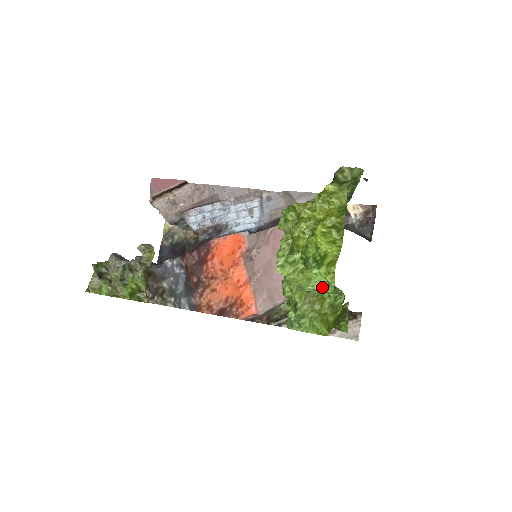
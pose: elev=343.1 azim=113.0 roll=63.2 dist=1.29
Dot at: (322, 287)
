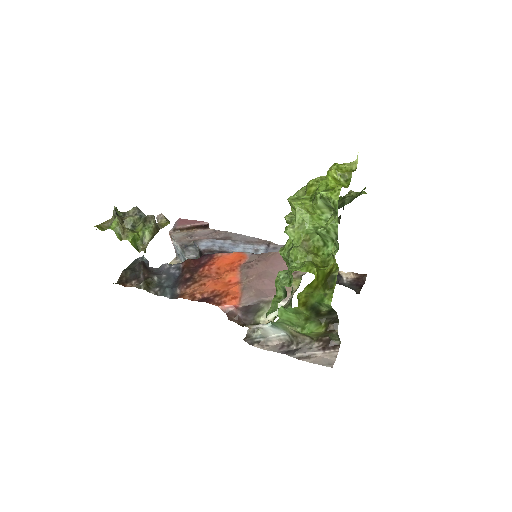
Dot at: (322, 227)
